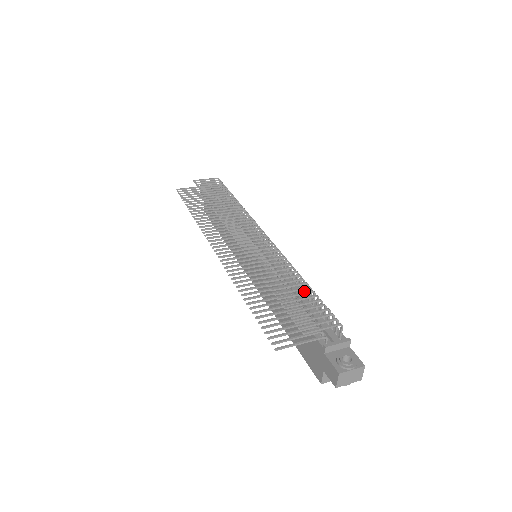
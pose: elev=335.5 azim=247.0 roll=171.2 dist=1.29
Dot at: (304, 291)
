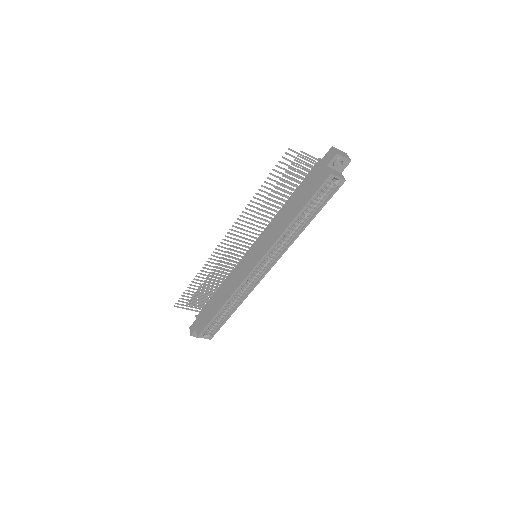
Dot at: occluded
